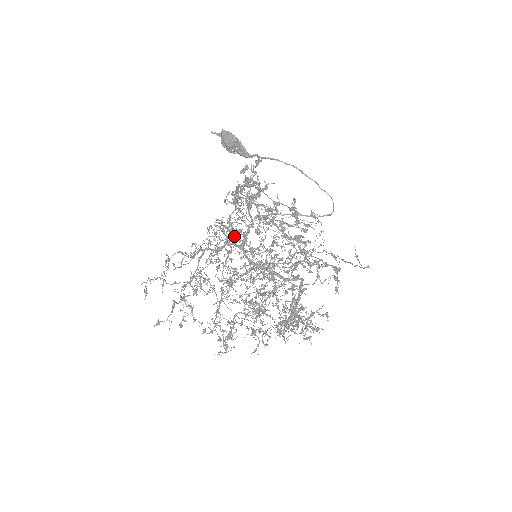
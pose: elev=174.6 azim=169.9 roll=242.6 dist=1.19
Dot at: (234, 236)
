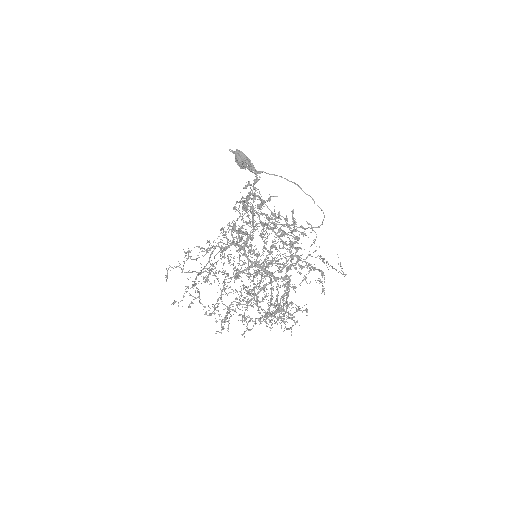
Dot at: (237, 238)
